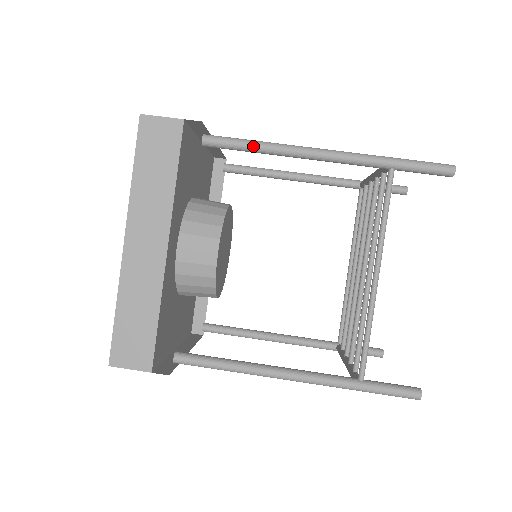
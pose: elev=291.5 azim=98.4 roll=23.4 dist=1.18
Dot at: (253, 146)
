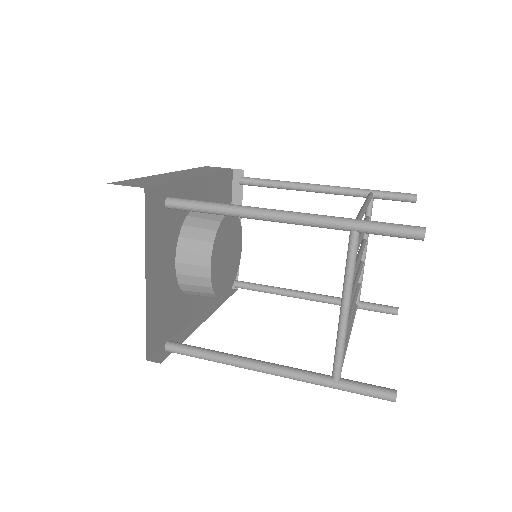
Dot at: (274, 180)
